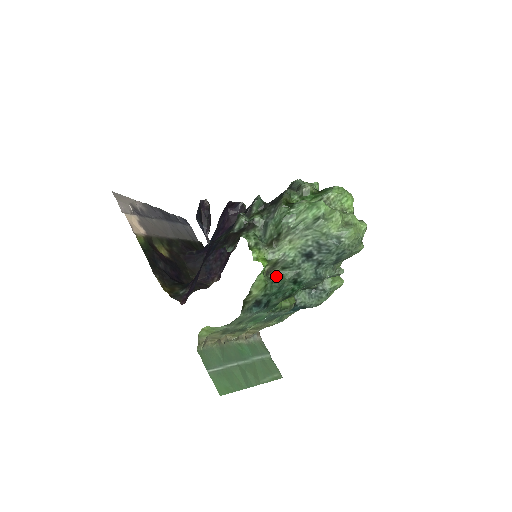
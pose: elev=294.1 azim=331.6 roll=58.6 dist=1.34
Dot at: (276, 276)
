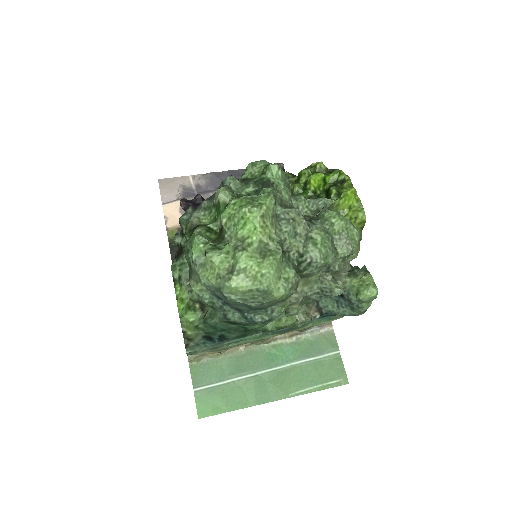
Dot at: (207, 315)
